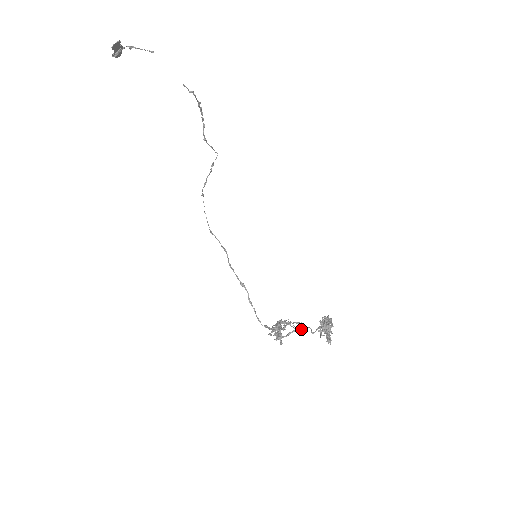
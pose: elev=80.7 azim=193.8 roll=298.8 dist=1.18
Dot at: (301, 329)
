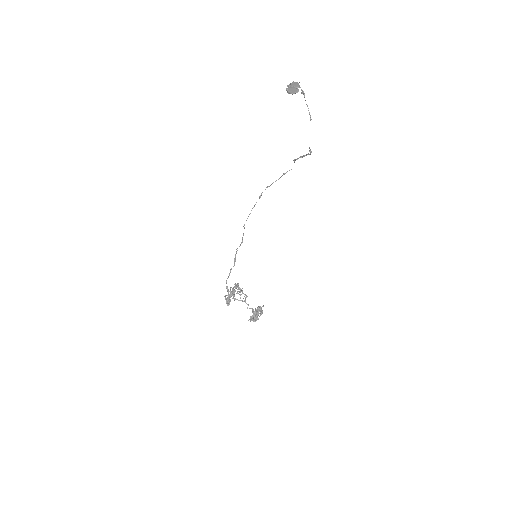
Dot at: occluded
